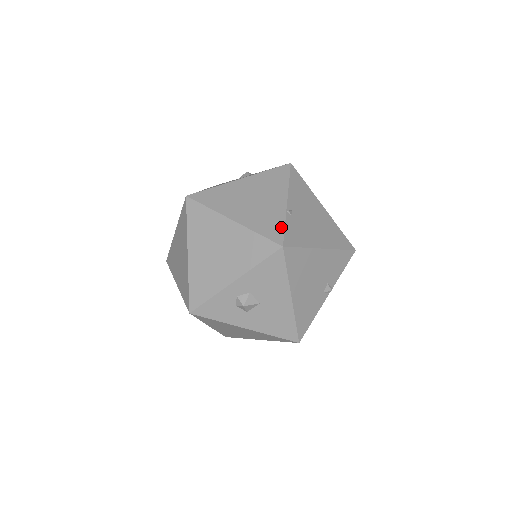
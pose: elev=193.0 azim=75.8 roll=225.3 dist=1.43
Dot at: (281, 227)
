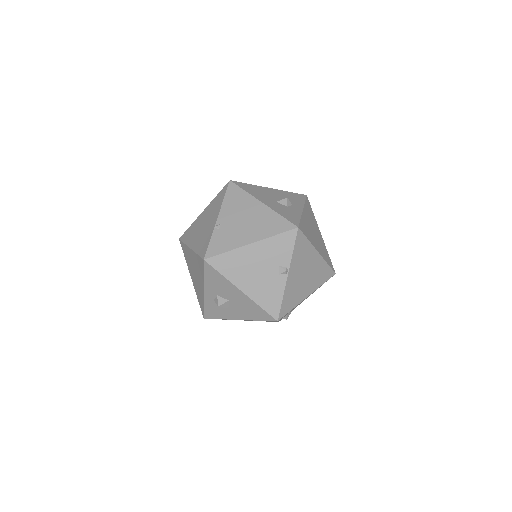
Dot at: (208, 243)
